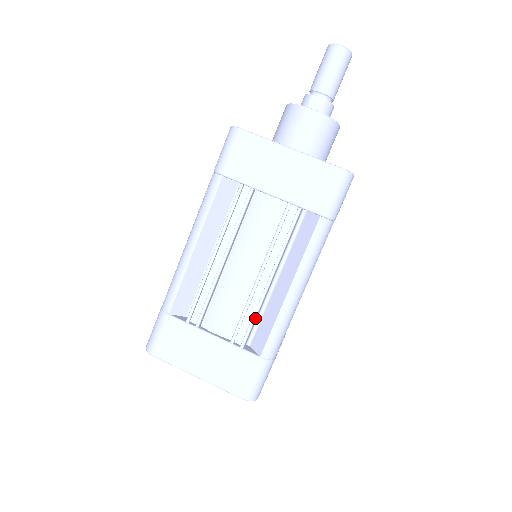
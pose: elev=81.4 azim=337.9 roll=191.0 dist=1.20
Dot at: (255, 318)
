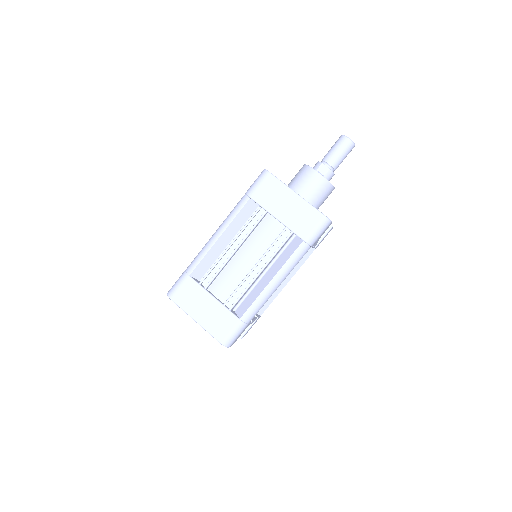
Dot at: (244, 293)
